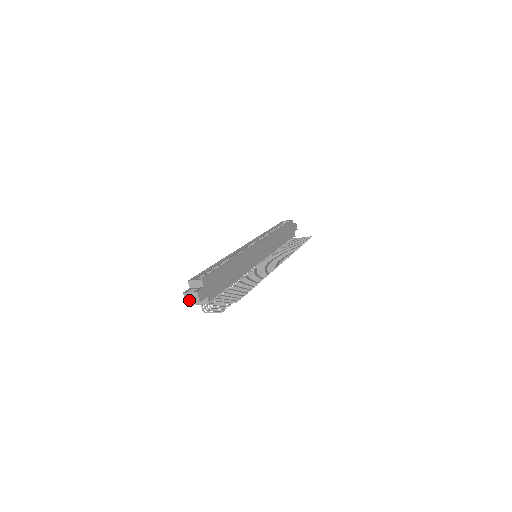
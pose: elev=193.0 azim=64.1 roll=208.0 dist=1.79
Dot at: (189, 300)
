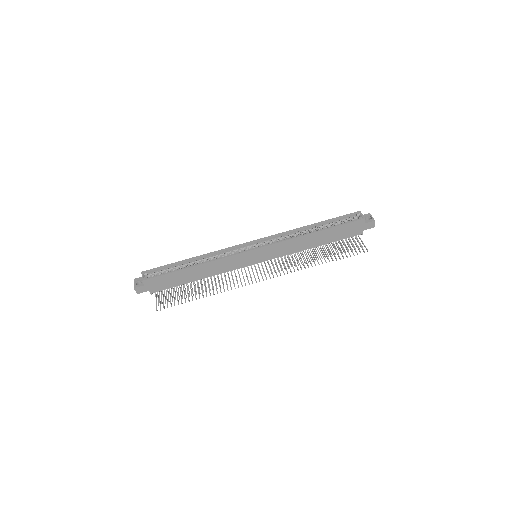
Dot at: occluded
